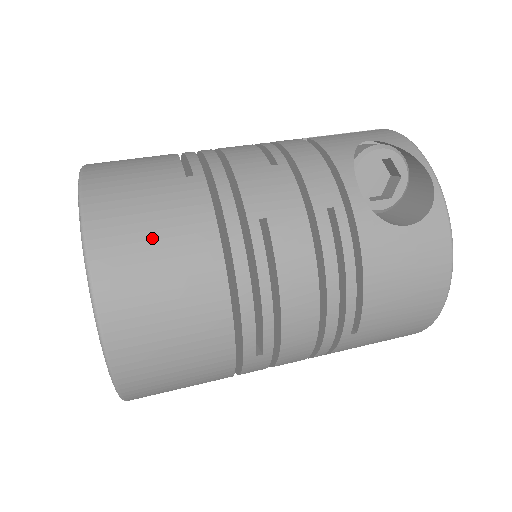
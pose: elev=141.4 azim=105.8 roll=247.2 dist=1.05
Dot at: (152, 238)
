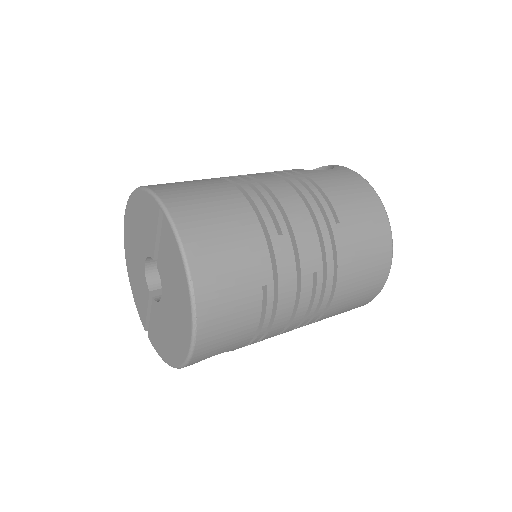
Dot at: (182, 182)
